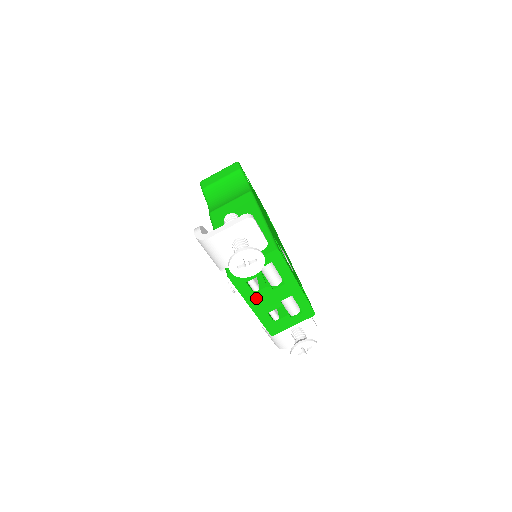
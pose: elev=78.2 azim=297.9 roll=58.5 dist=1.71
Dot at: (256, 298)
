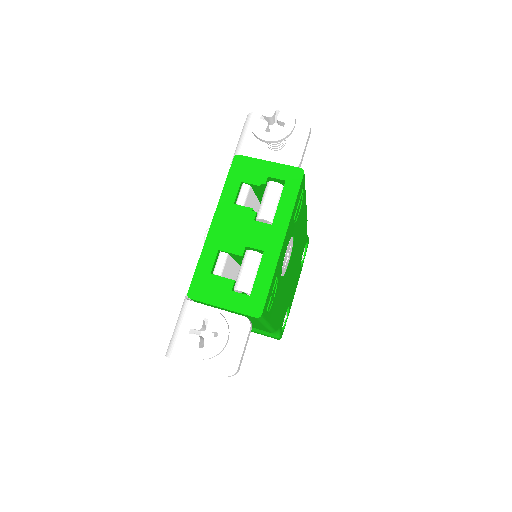
Dot at: (229, 214)
